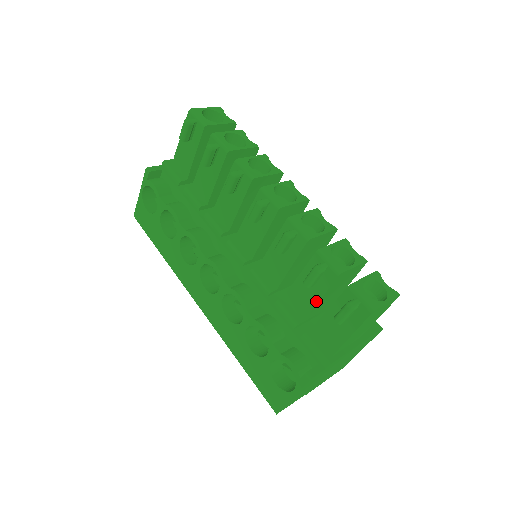
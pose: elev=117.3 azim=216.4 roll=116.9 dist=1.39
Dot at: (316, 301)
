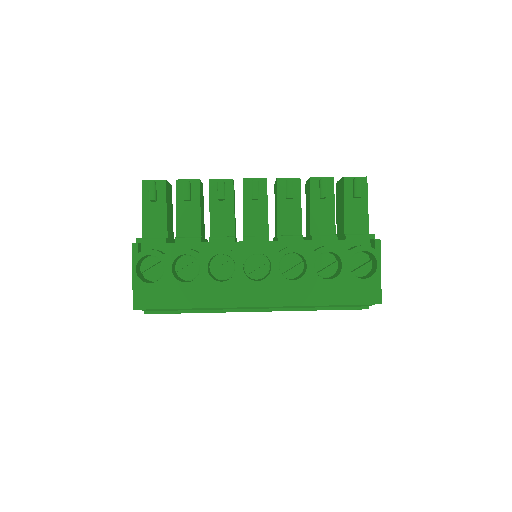
Dot at: (333, 210)
